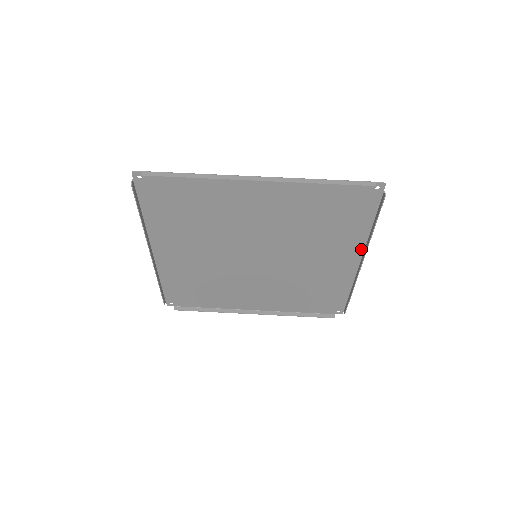
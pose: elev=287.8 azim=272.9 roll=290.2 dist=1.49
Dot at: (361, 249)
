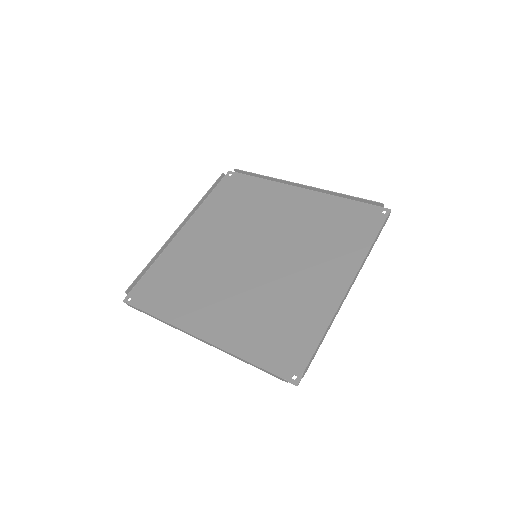
Dot at: (355, 272)
